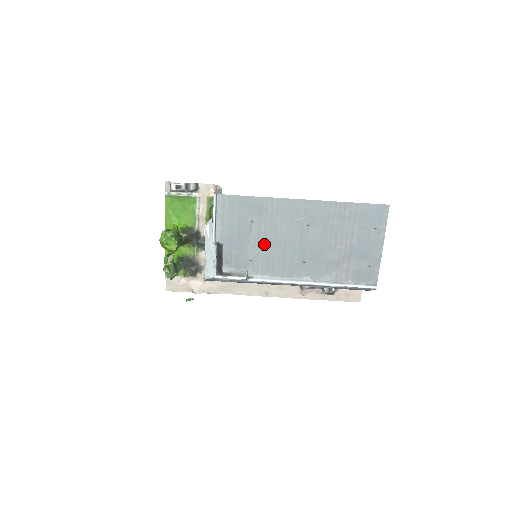
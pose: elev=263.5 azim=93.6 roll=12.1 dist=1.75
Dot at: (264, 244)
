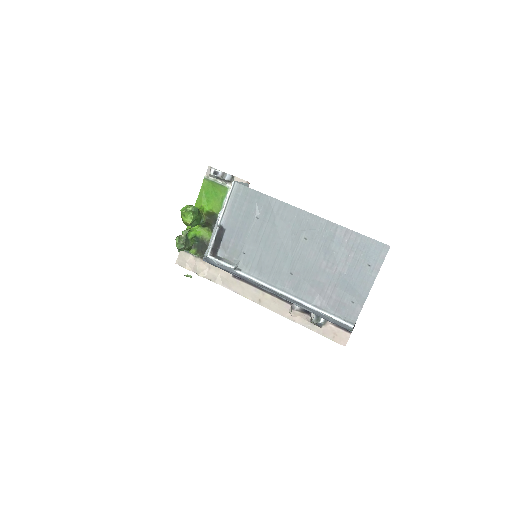
Dot at: (261, 242)
